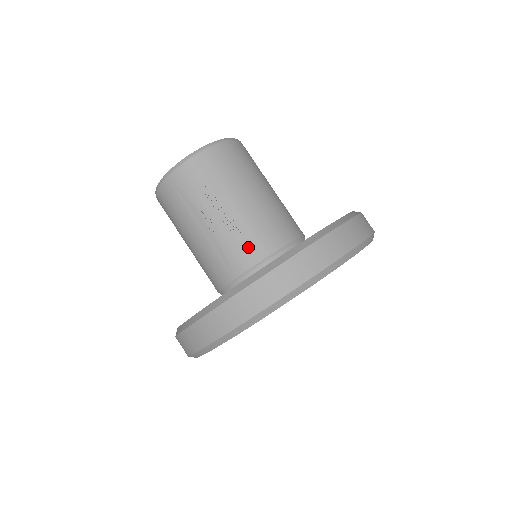
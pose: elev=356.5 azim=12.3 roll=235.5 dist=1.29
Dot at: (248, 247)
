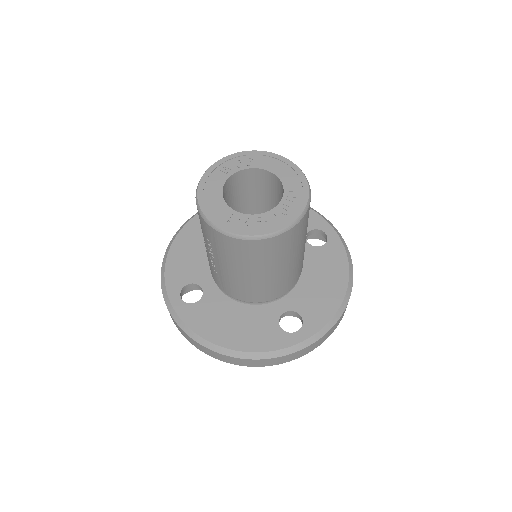
Dot at: (216, 278)
